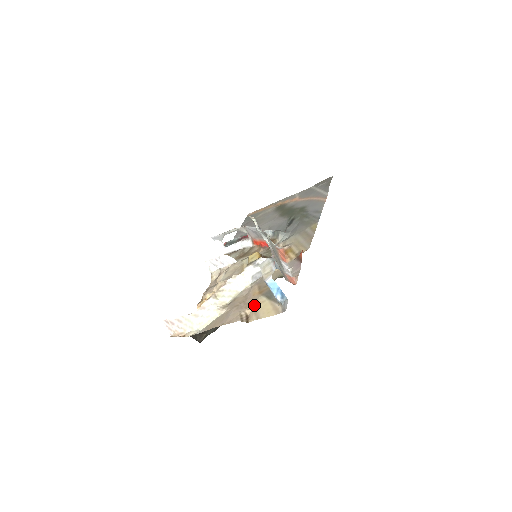
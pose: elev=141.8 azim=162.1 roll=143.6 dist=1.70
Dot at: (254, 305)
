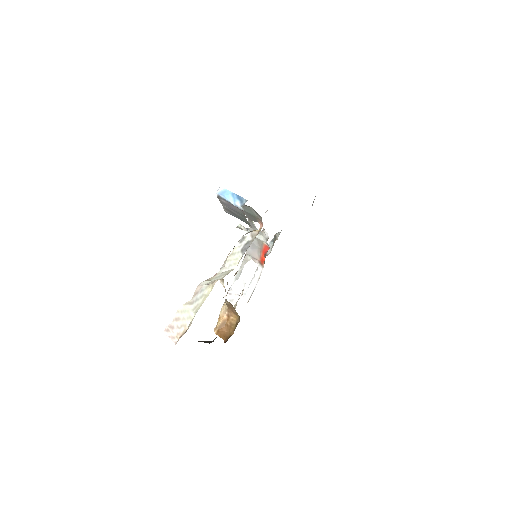
Dot at: occluded
